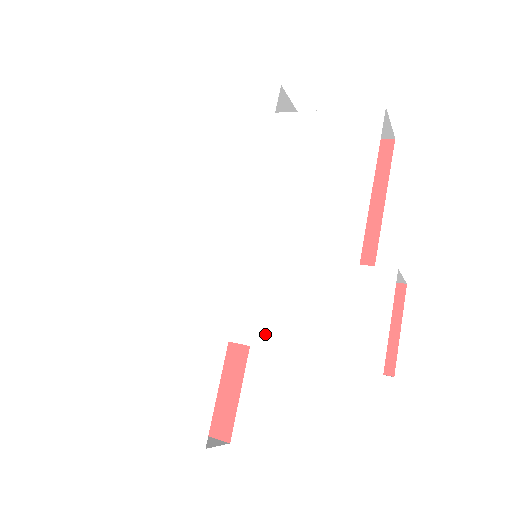
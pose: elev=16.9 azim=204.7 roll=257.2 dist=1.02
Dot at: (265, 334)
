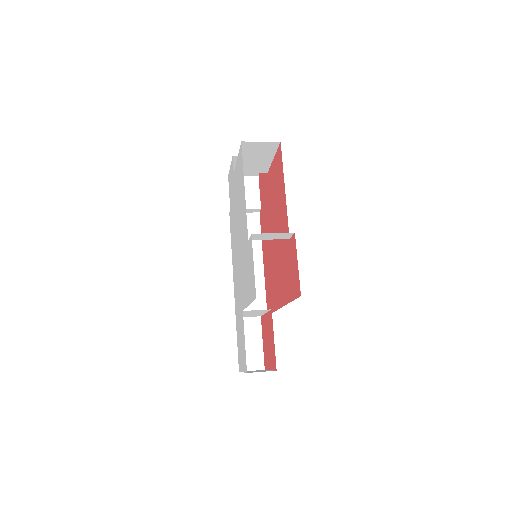
Dot at: (245, 300)
